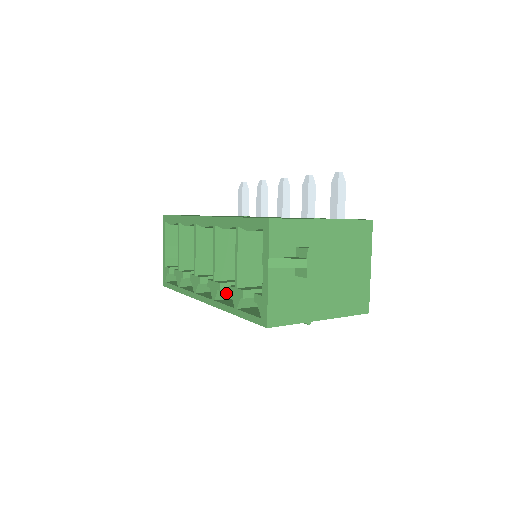
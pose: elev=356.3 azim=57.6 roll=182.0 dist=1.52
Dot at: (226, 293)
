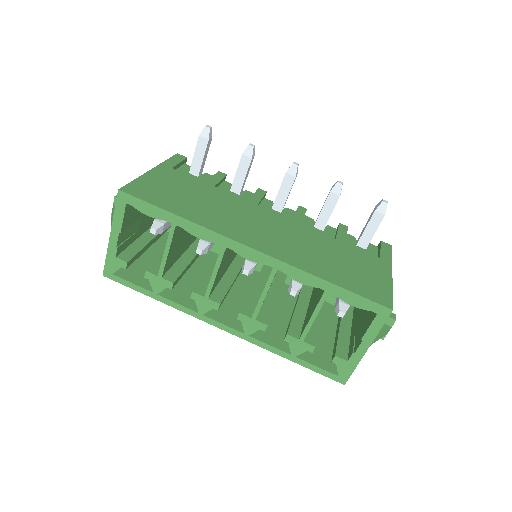
Dot at: occluded
